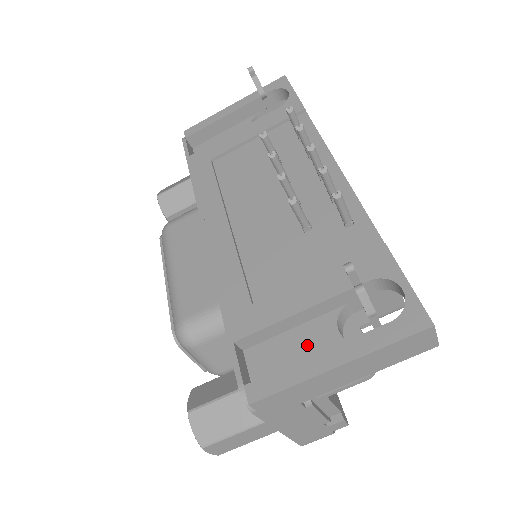
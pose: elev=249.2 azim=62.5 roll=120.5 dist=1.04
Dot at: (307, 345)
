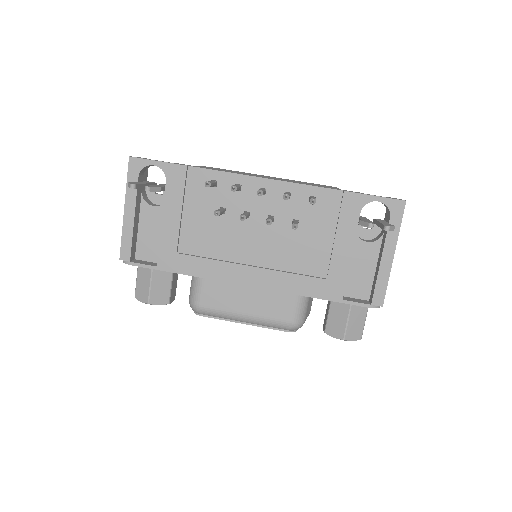
Dot at: (363, 262)
